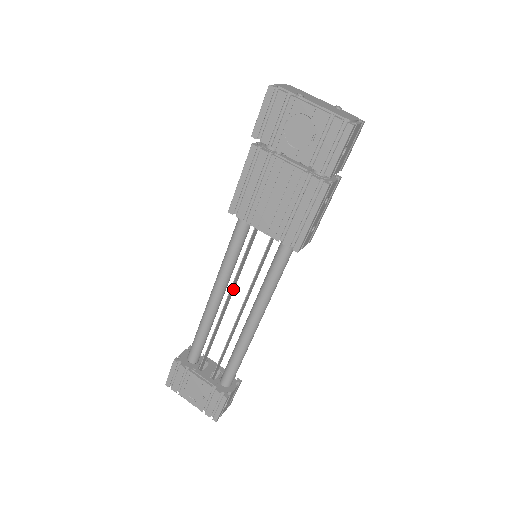
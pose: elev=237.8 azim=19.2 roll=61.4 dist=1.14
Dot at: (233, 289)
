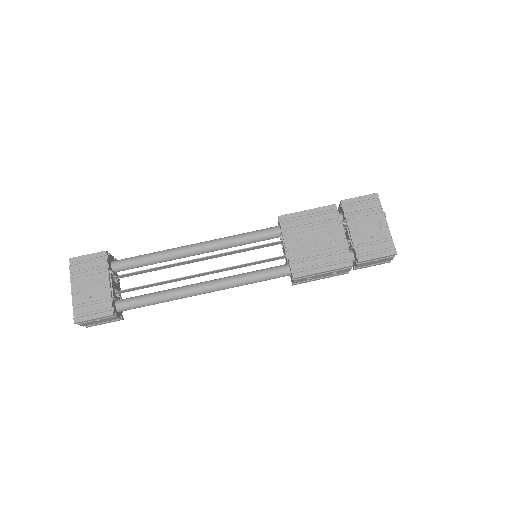
Dot at: (212, 257)
